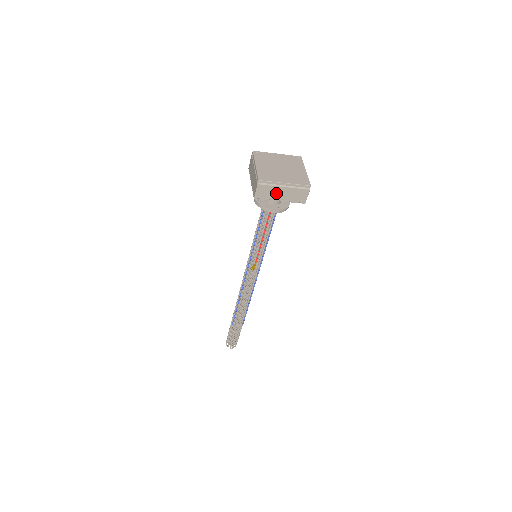
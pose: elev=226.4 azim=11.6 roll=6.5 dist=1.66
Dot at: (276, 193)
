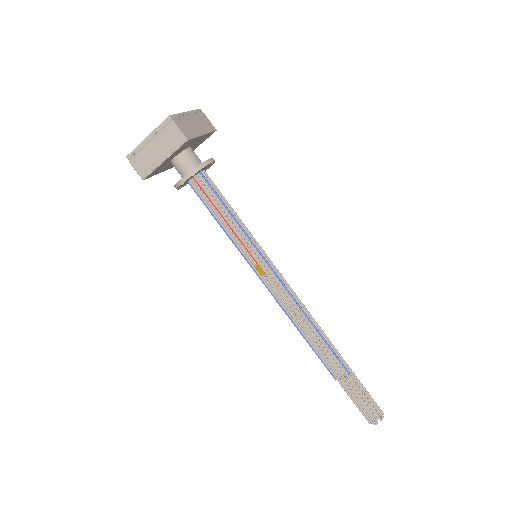
Dot at: (152, 156)
